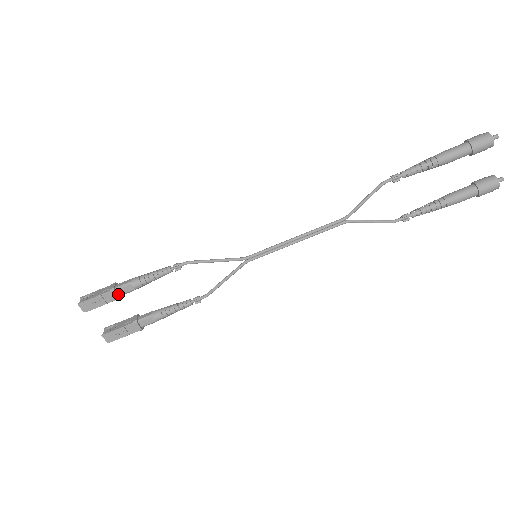
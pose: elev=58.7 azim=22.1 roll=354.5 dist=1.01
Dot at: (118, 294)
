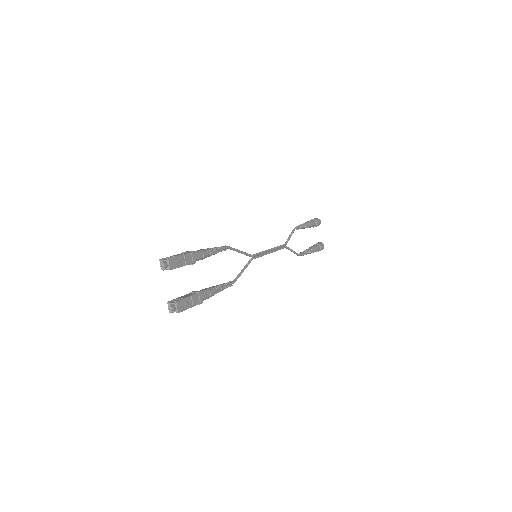
Dot at: (194, 258)
